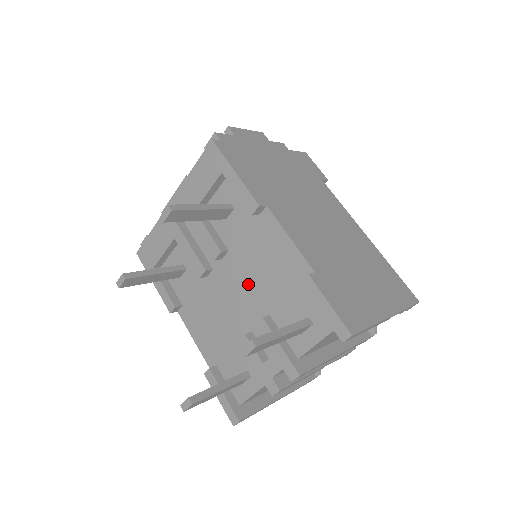
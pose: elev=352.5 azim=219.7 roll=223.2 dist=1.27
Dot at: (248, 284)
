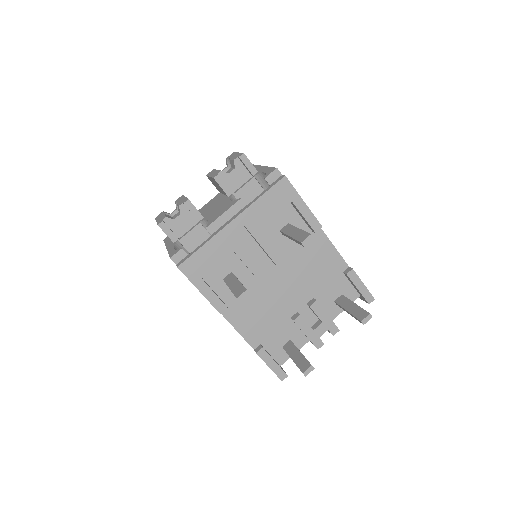
Dot at: (298, 280)
